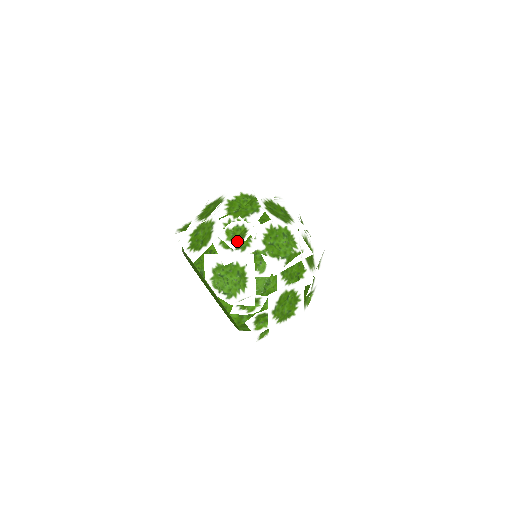
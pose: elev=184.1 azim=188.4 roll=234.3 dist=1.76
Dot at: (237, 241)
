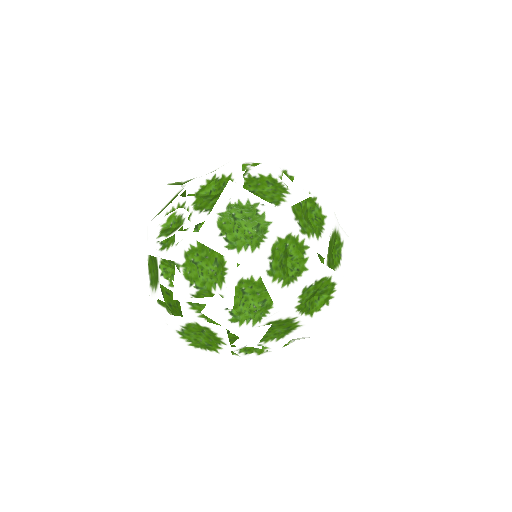
Dot at: (161, 235)
